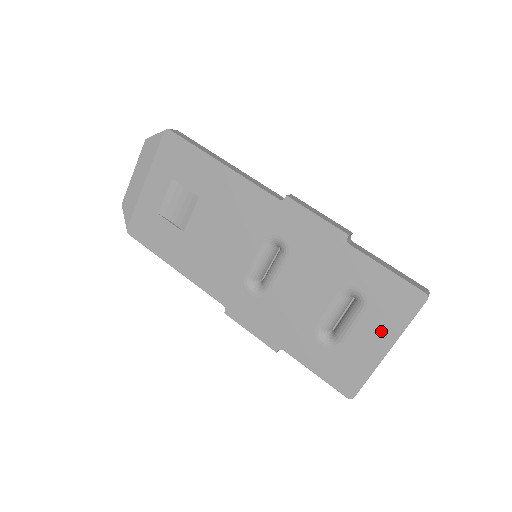
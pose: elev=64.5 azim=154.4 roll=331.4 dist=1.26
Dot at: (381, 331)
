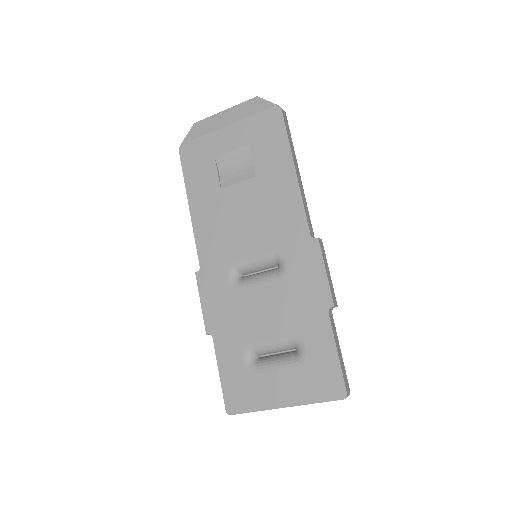
Dot at: (293, 390)
